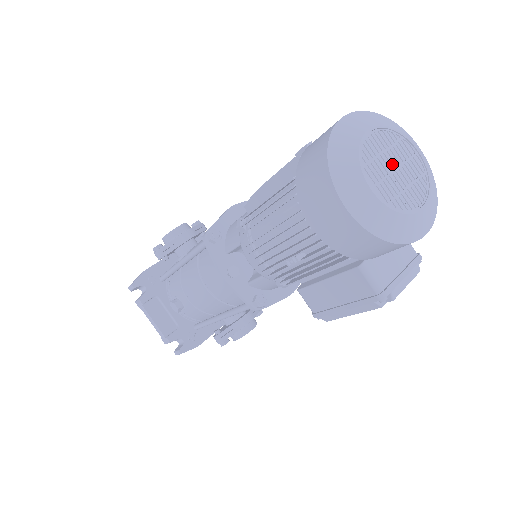
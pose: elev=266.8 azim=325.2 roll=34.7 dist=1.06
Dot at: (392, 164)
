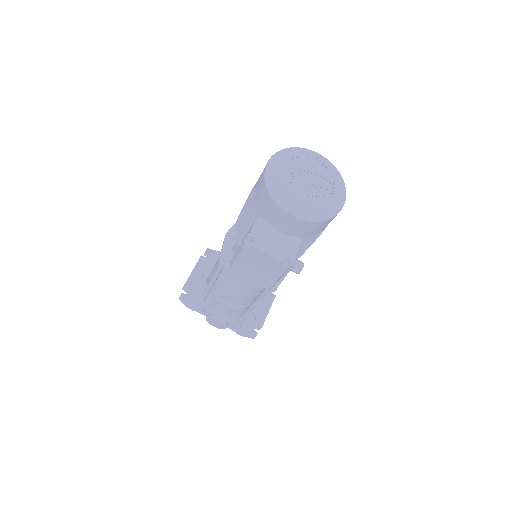
Dot at: (311, 176)
